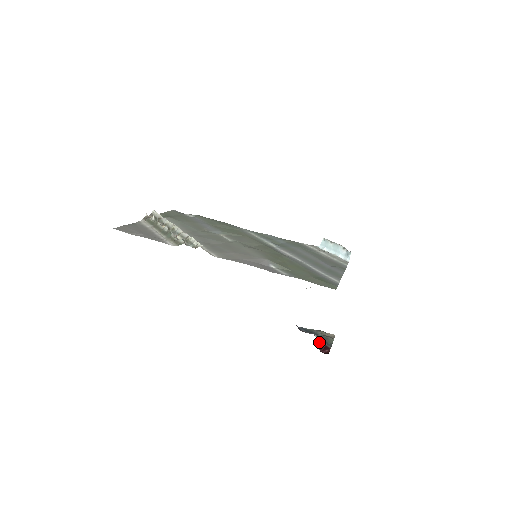
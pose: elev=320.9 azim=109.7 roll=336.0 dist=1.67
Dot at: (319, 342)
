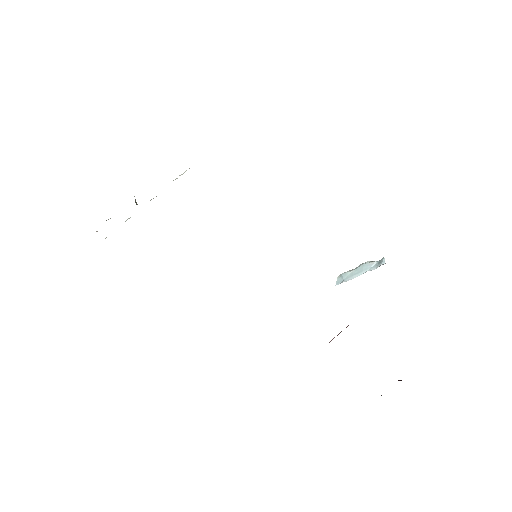
Dot at: occluded
